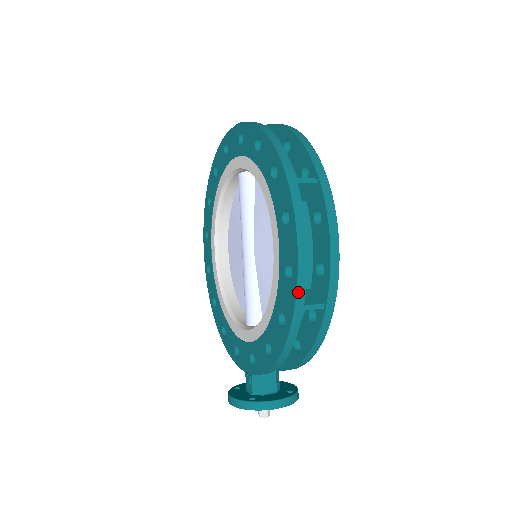
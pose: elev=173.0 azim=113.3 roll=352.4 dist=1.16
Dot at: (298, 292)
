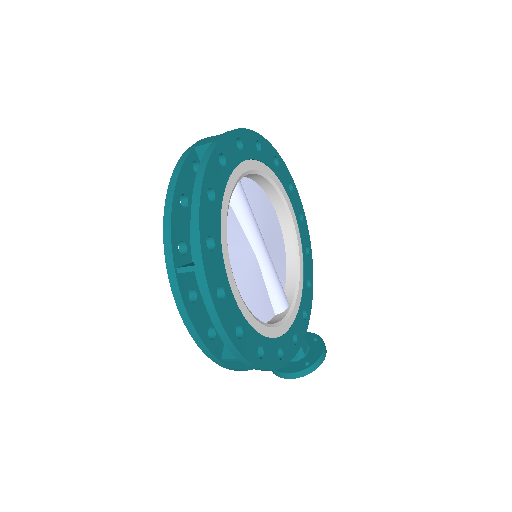
Dot at: (207, 355)
